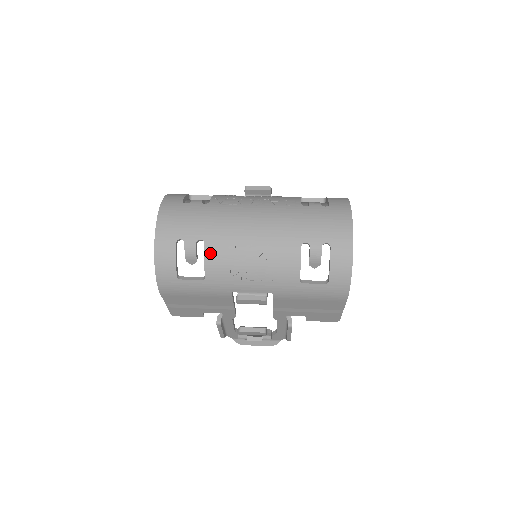
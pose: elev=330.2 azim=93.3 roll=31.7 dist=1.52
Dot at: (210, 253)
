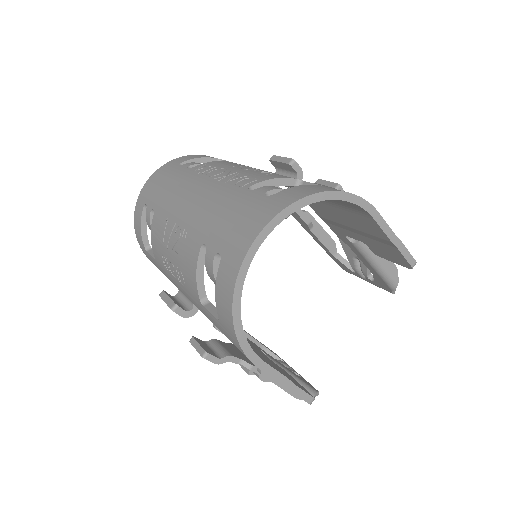
Dot at: (153, 228)
